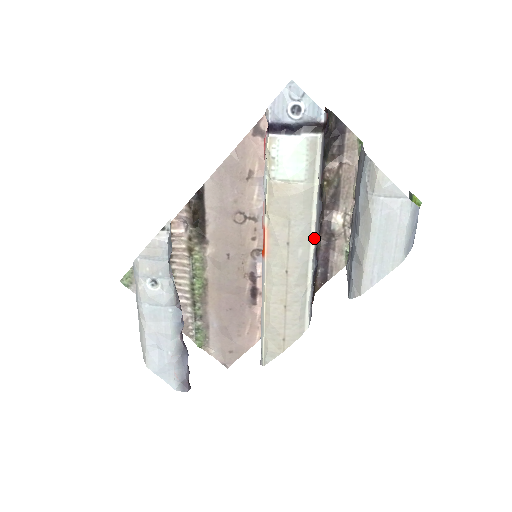
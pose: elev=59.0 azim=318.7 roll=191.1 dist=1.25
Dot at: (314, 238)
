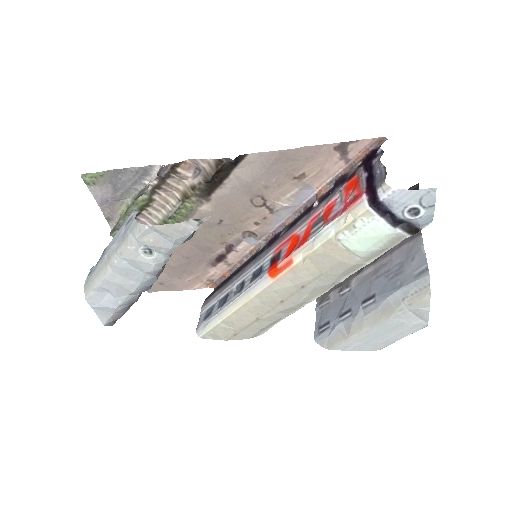
Dot at: (326, 291)
